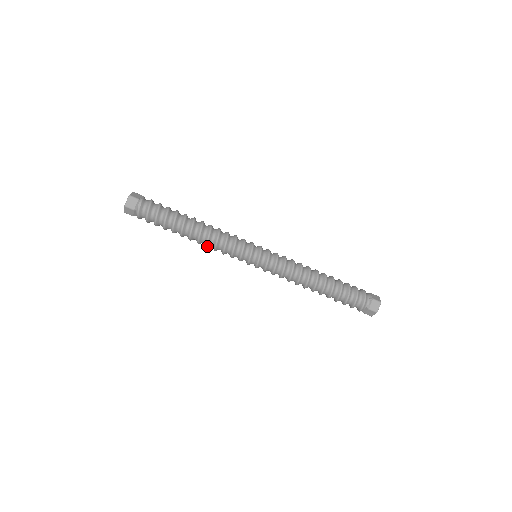
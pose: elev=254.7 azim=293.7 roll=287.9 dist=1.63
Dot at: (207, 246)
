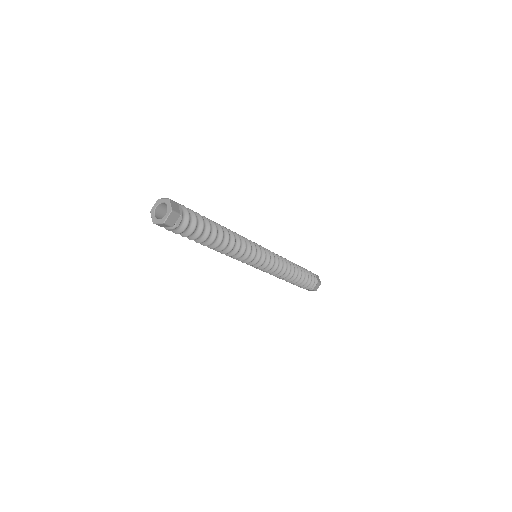
Dot at: occluded
